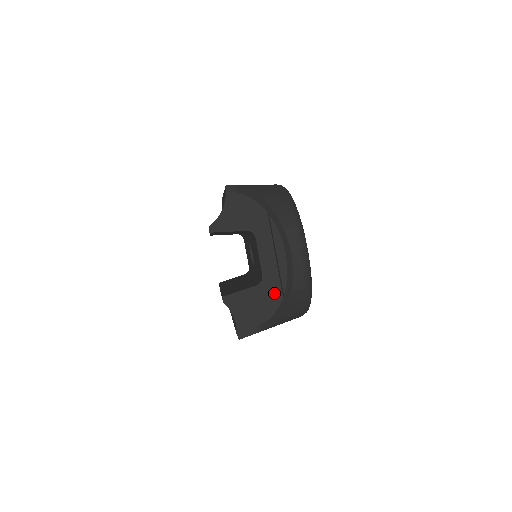
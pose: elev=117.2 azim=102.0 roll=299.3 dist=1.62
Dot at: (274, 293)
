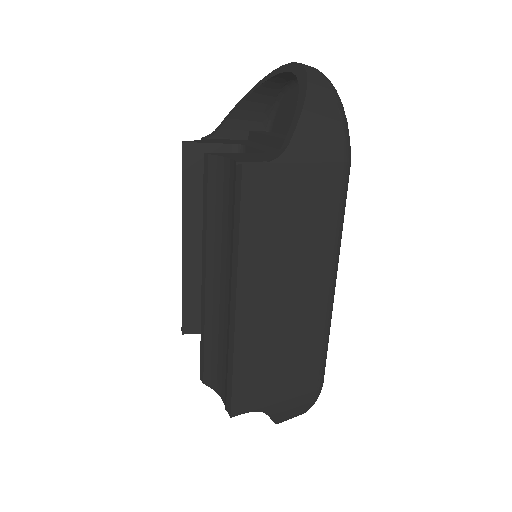
Dot at: occluded
